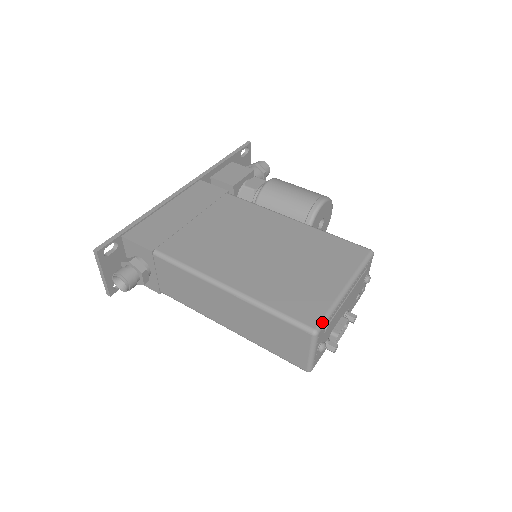
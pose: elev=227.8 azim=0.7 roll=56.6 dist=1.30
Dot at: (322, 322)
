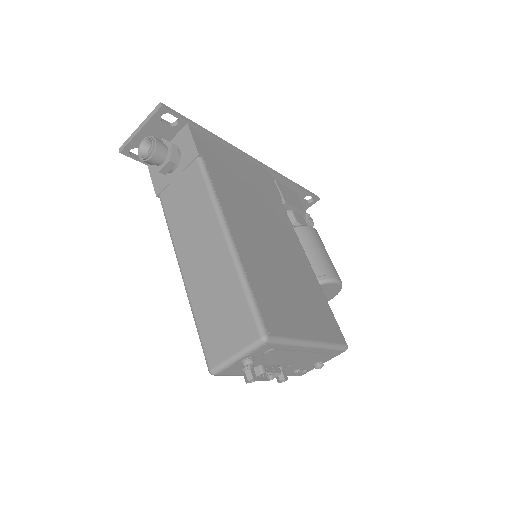
Dot at: (277, 339)
